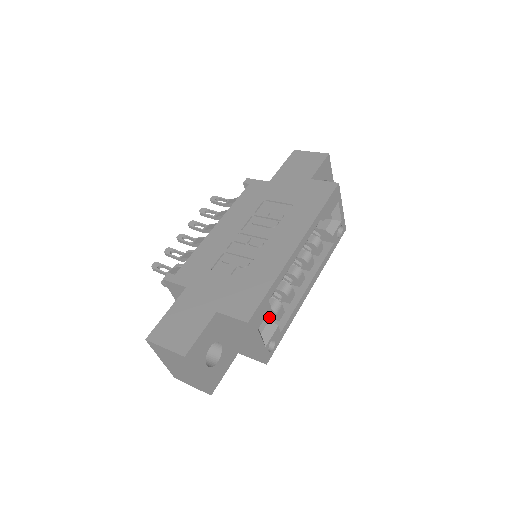
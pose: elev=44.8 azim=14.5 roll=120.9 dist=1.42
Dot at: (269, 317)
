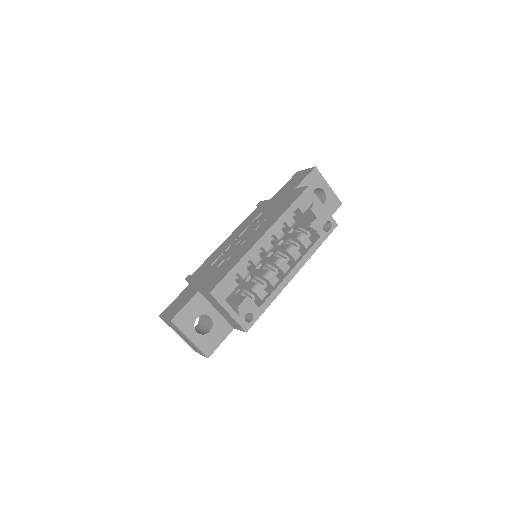
Dot at: (252, 297)
